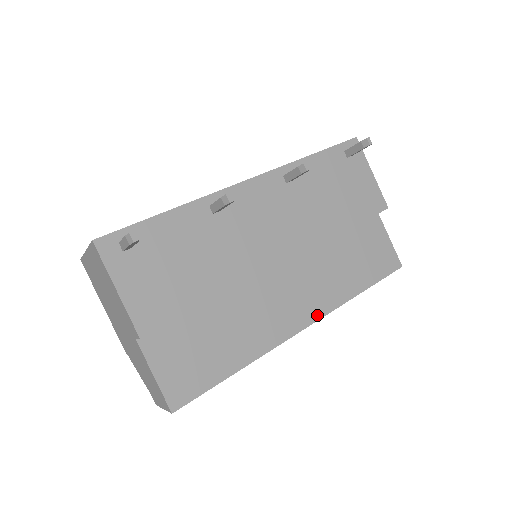
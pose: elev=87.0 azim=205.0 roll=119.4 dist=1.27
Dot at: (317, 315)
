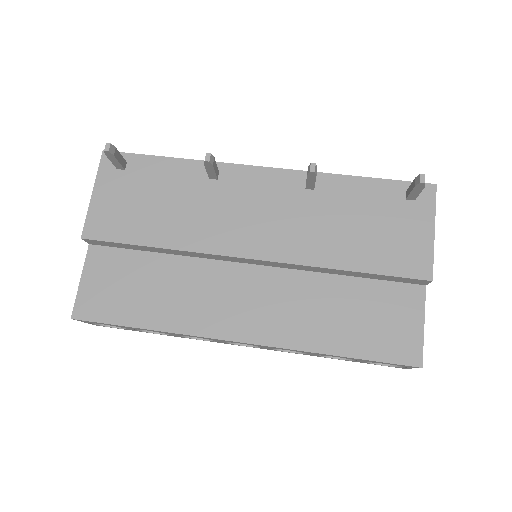
Dot at: (262, 339)
